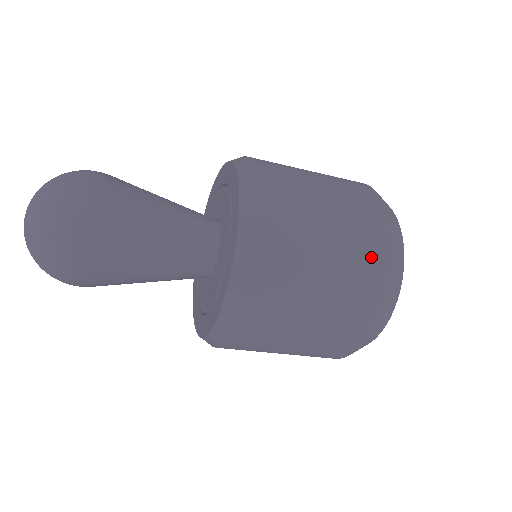
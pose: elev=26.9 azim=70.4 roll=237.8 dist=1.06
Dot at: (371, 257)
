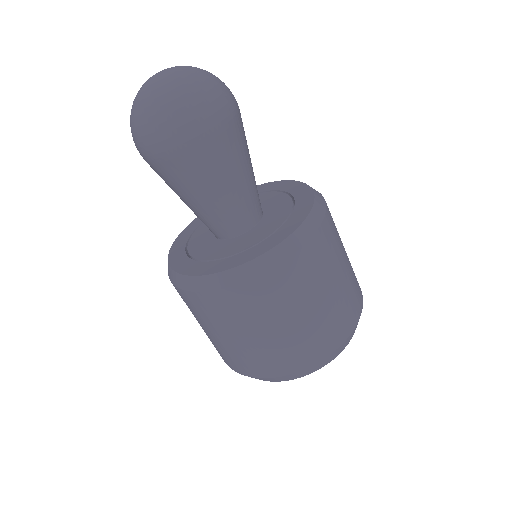
Dot at: occluded
